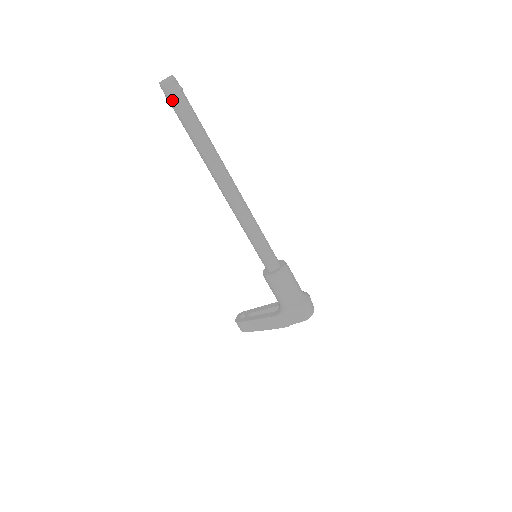
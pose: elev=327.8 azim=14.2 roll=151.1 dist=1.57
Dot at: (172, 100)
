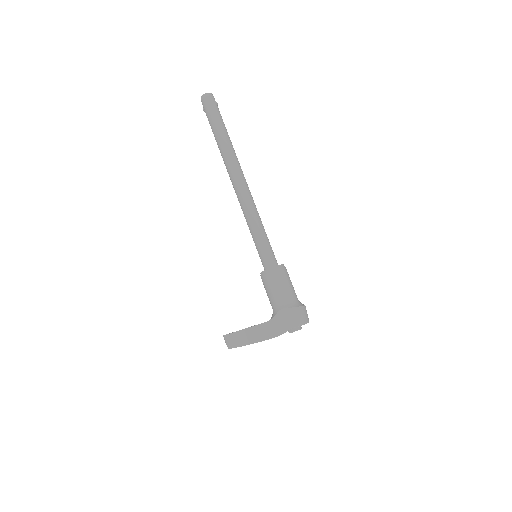
Dot at: (208, 108)
